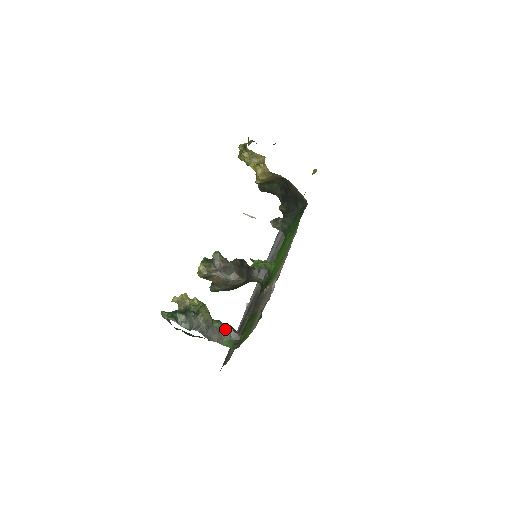
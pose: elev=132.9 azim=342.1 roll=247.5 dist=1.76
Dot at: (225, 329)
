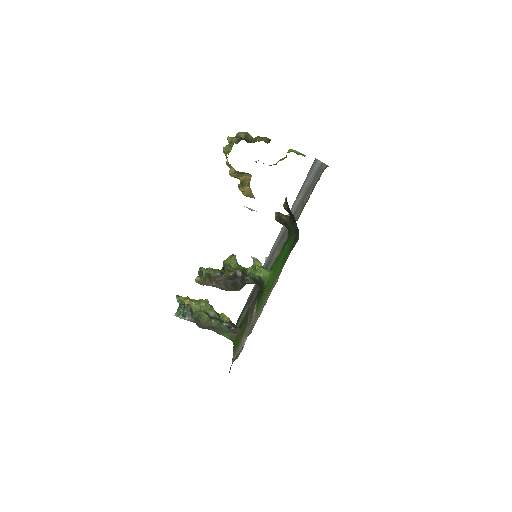
Dot at: (224, 327)
